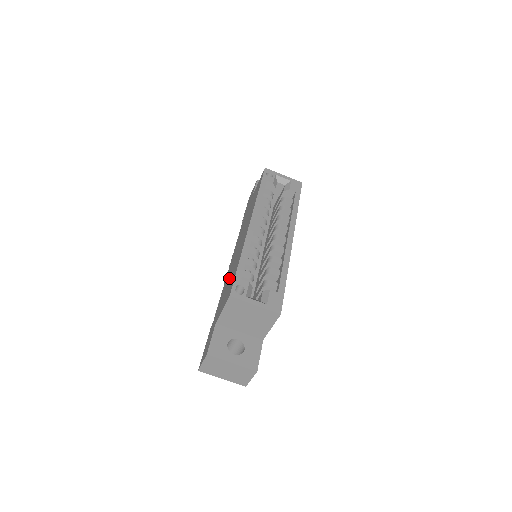
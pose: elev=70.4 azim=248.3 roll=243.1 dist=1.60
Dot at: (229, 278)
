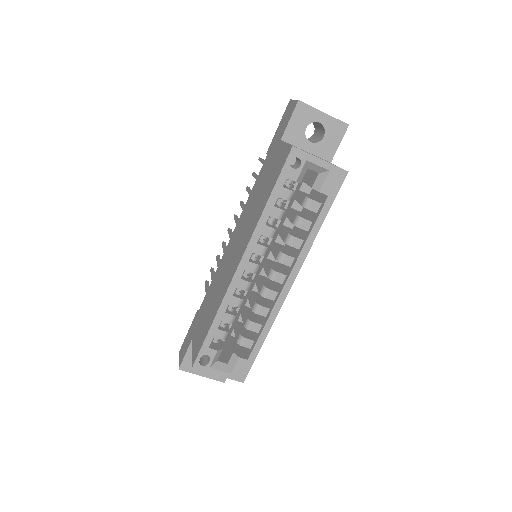
Dot at: (212, 297)
